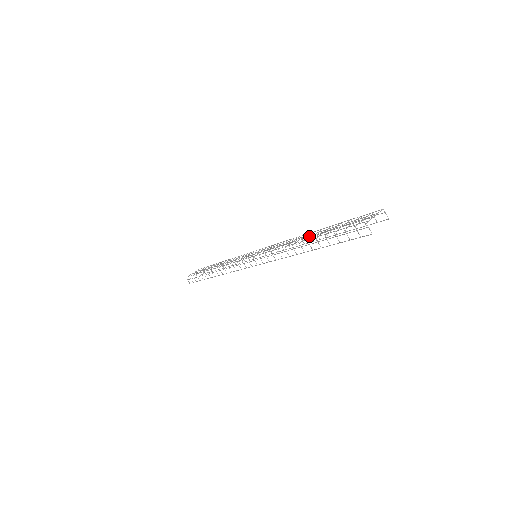
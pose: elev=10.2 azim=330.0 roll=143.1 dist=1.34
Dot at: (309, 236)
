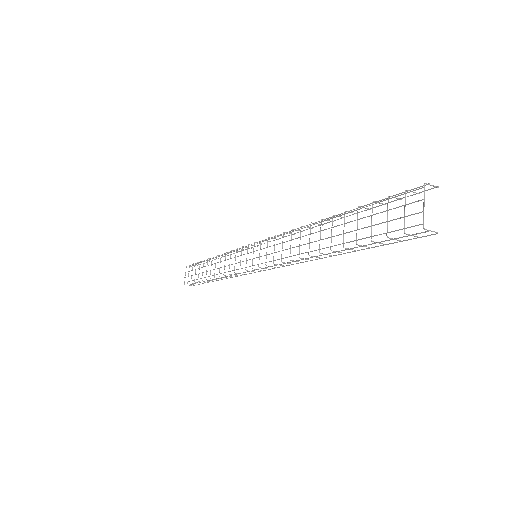
Dot at: (314, 223)
